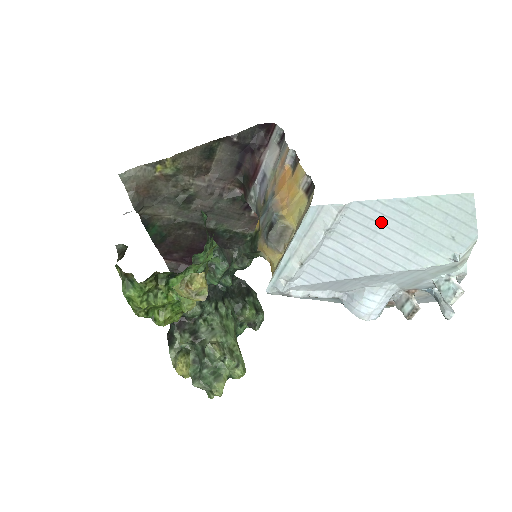
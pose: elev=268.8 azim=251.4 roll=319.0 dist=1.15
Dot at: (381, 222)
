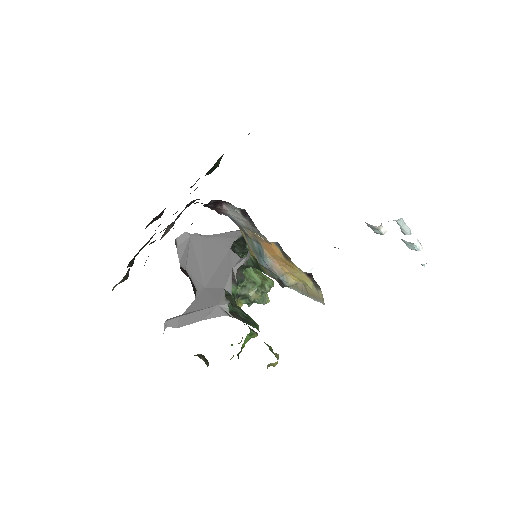
Dot at: occluded
